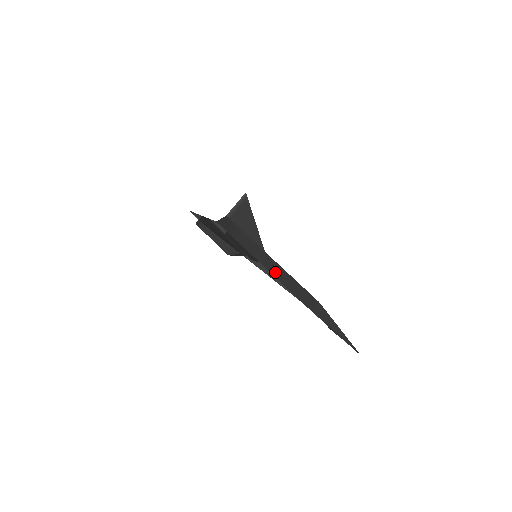
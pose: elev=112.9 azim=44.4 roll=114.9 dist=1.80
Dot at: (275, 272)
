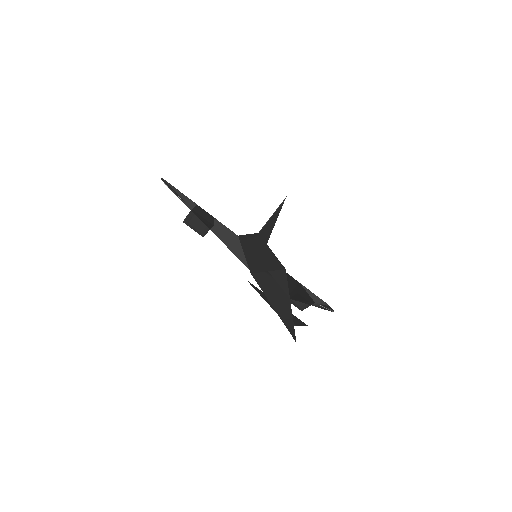
Dot at: (252, 253)
